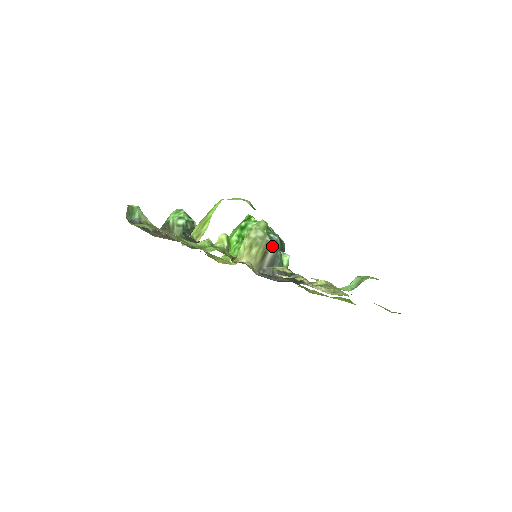
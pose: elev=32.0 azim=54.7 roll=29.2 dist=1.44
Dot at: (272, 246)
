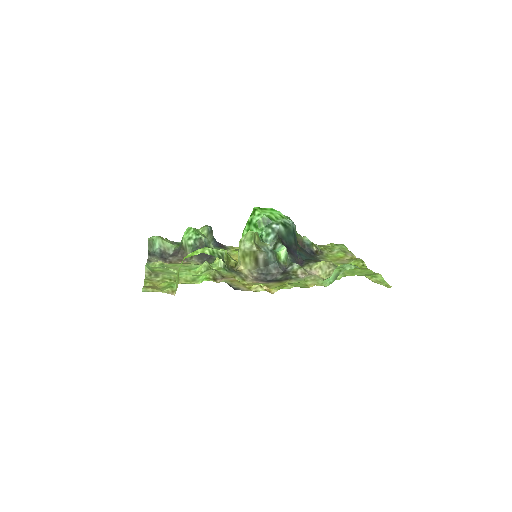
Dot at: (260, 253)
